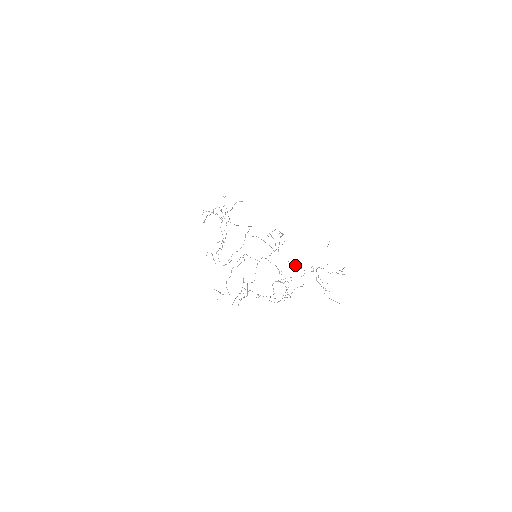
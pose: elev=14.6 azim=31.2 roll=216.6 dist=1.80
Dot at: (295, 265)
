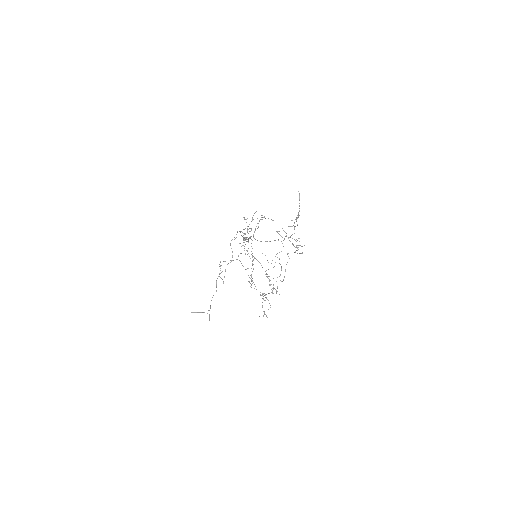
Dot at: occluded
